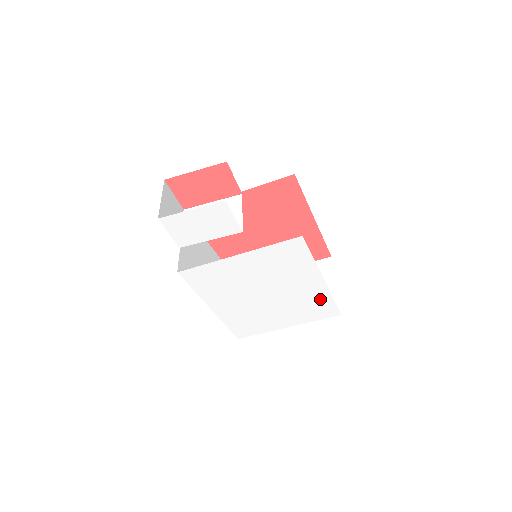
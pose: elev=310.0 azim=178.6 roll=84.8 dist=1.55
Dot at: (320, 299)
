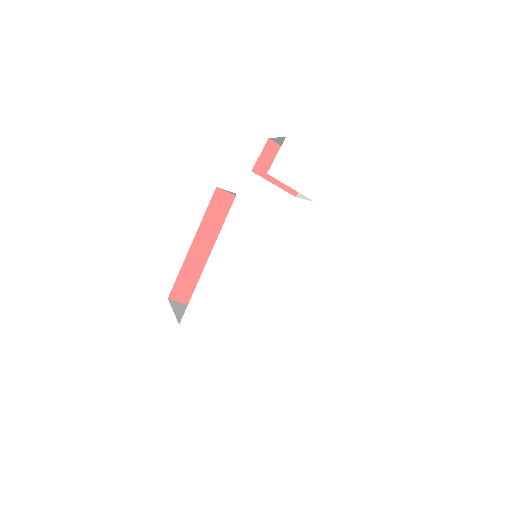
Dot at: (289, 322)
